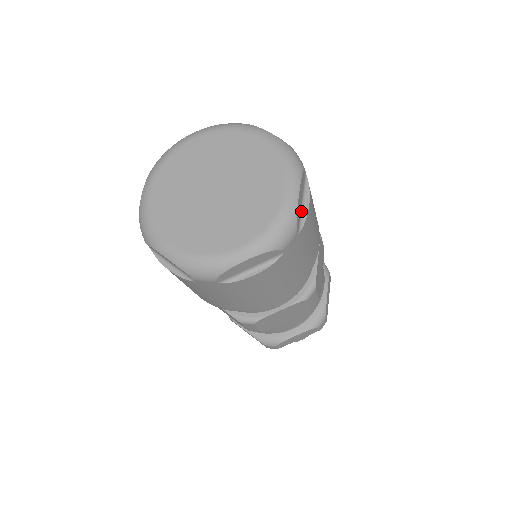
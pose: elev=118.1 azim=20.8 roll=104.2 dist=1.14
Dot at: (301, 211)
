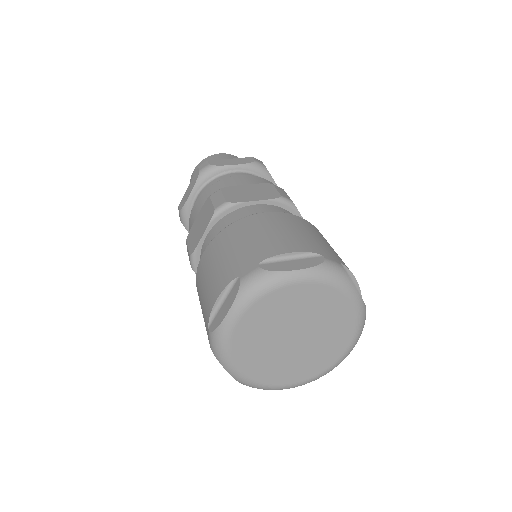
Dot at: occluded
